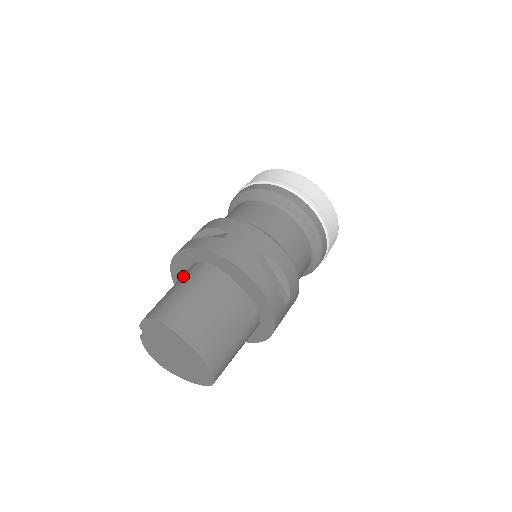
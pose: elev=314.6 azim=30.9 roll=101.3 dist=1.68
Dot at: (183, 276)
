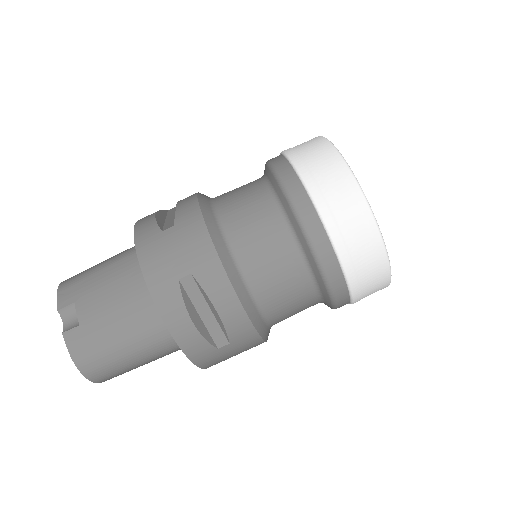
Dot at: (145, 333)
